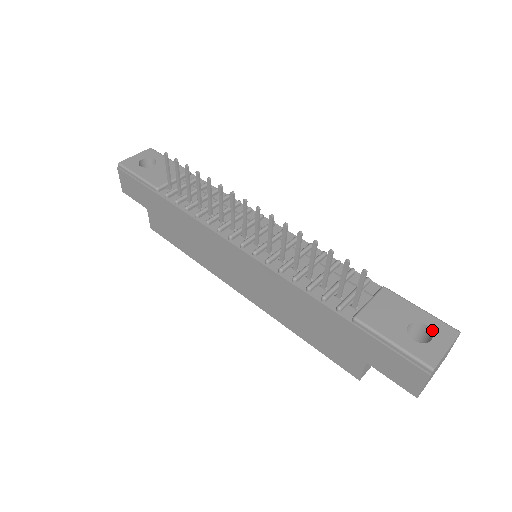
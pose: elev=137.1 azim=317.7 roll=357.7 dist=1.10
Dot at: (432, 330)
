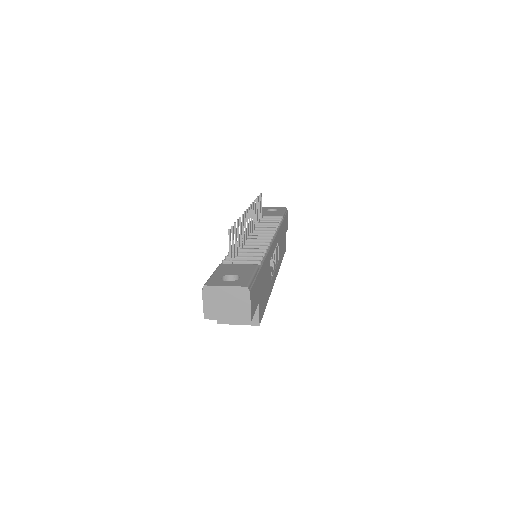
Dot at: (237, 280)
